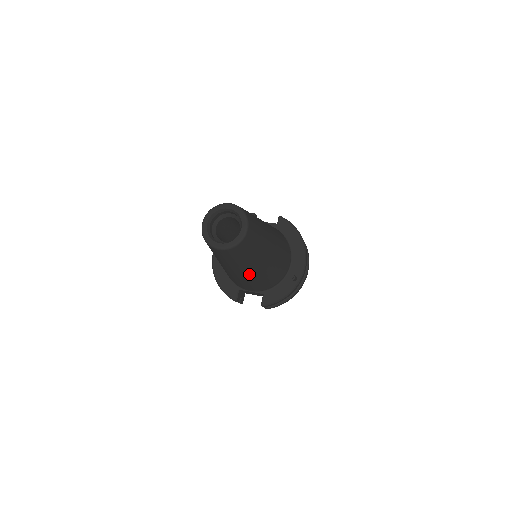
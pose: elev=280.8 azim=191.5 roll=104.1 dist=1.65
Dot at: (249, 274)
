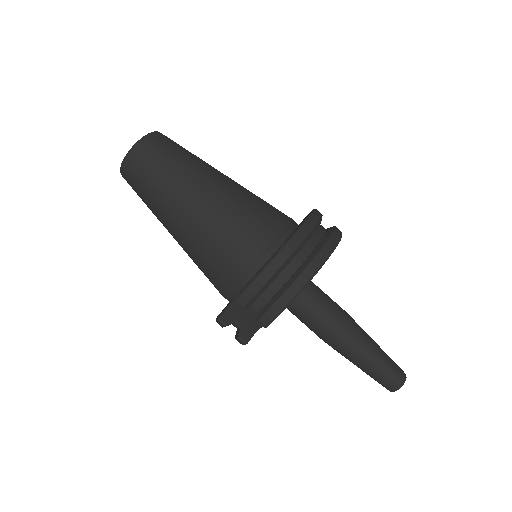
Dot at: (188, 224)
